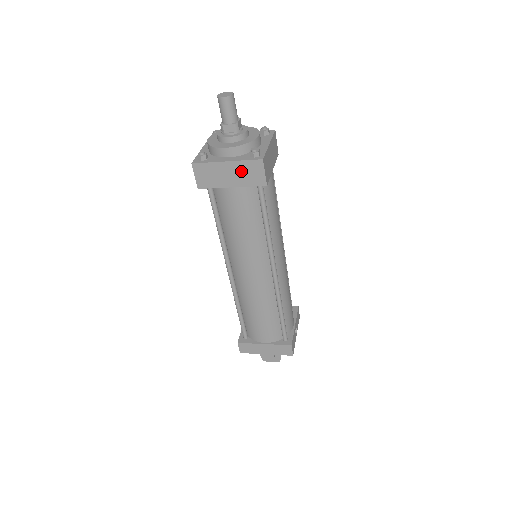
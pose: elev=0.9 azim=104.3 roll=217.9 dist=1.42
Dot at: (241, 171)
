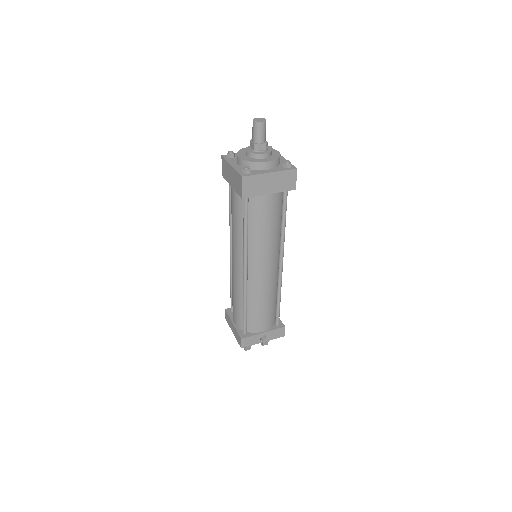
Dot at: (235, 178)
